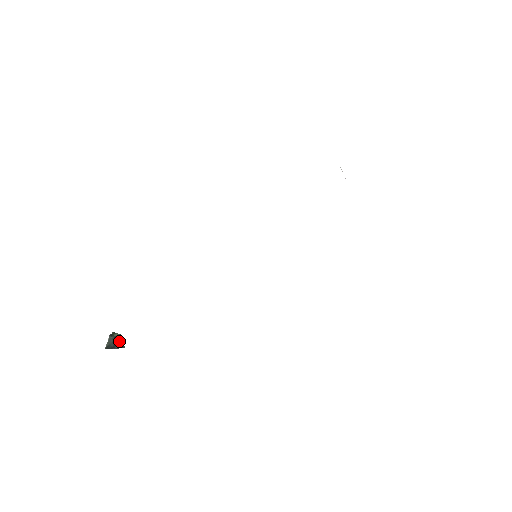
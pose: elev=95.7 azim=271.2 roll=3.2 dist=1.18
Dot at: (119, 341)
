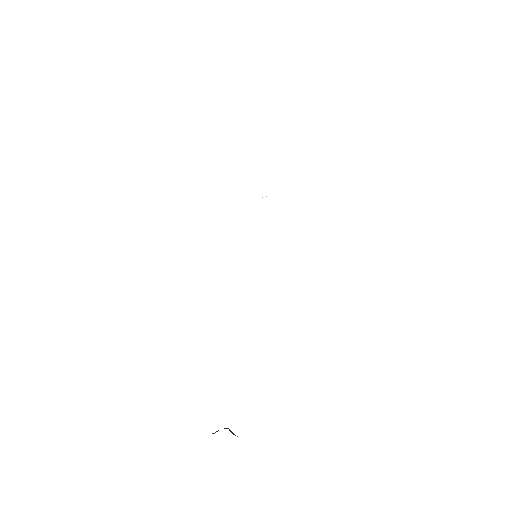
Dot at: occluded
